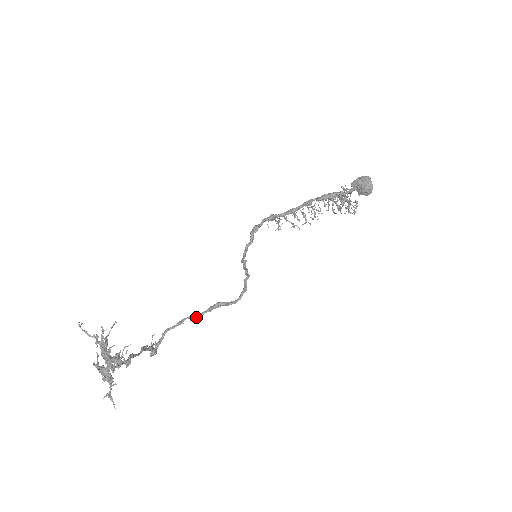
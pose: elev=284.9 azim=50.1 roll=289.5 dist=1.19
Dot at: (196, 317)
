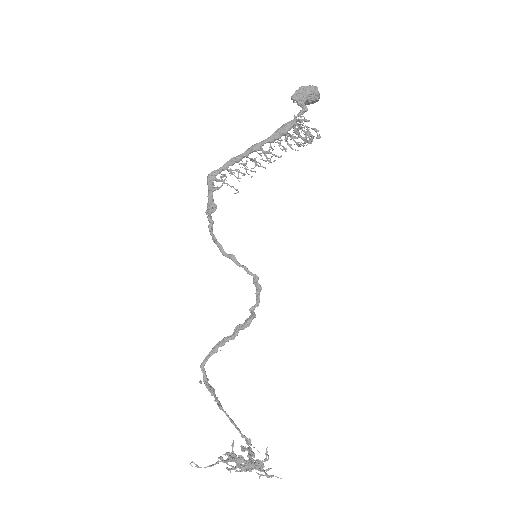
Dot at: (228, 340)
